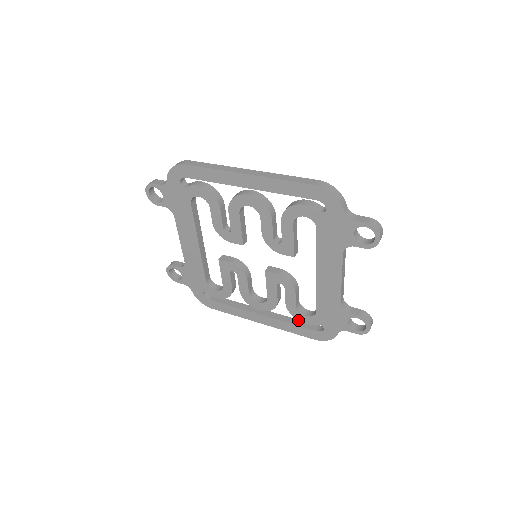
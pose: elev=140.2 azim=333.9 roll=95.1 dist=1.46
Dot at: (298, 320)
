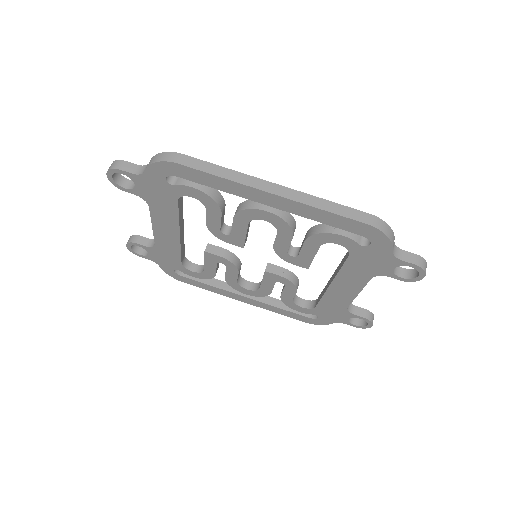
Dot at: occluded
